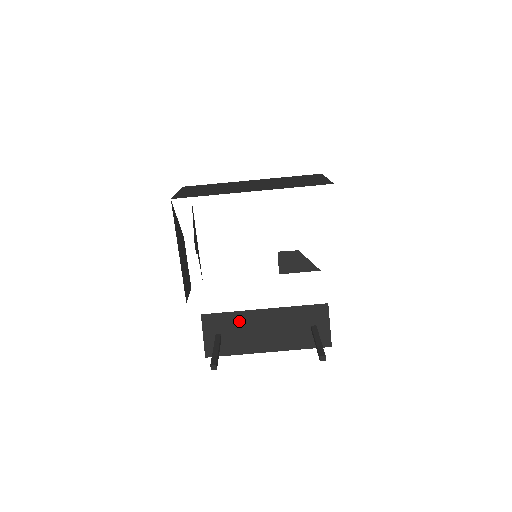
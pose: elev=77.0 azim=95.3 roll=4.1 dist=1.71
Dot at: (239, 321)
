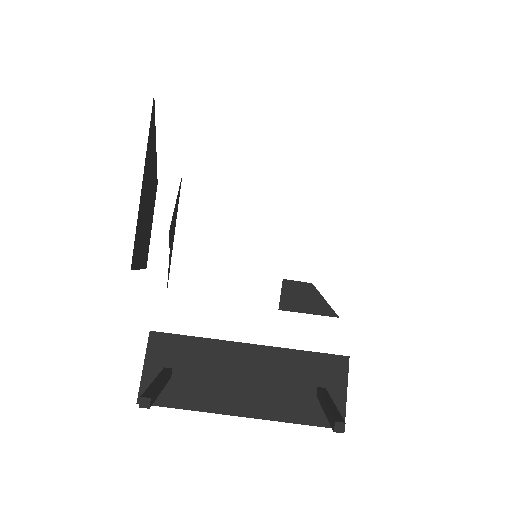
Dot at: (206, 354)
